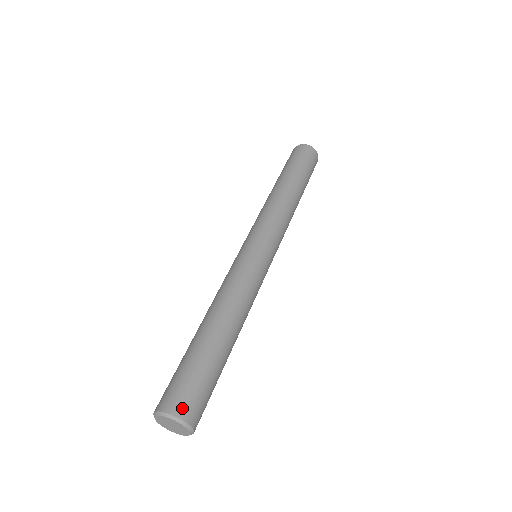
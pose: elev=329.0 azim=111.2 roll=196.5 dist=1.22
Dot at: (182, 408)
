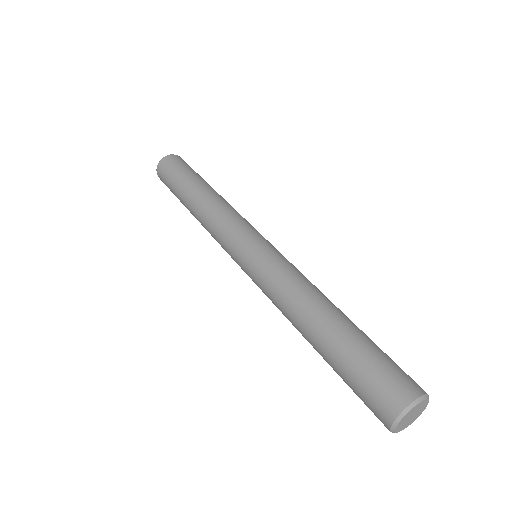
Dot at: (409, 389)
